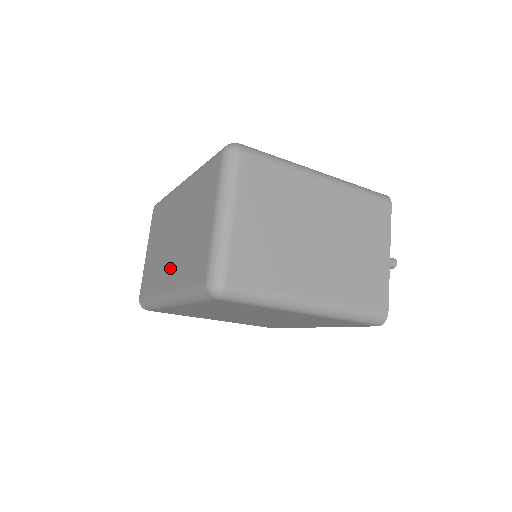
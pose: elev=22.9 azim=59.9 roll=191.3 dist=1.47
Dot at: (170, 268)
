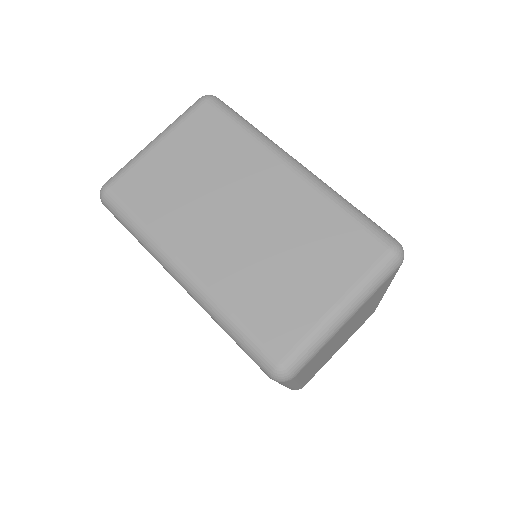
Dot at: (211, 248)
